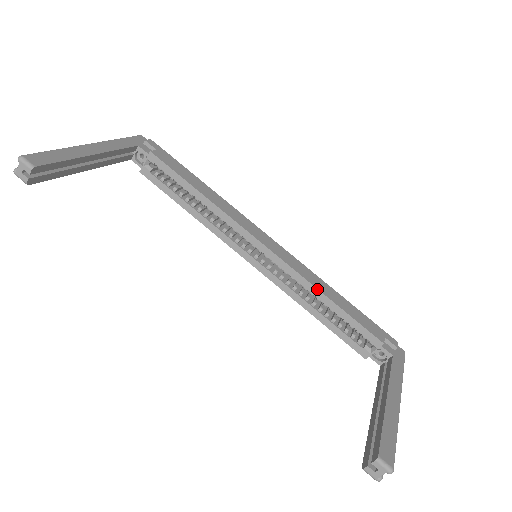
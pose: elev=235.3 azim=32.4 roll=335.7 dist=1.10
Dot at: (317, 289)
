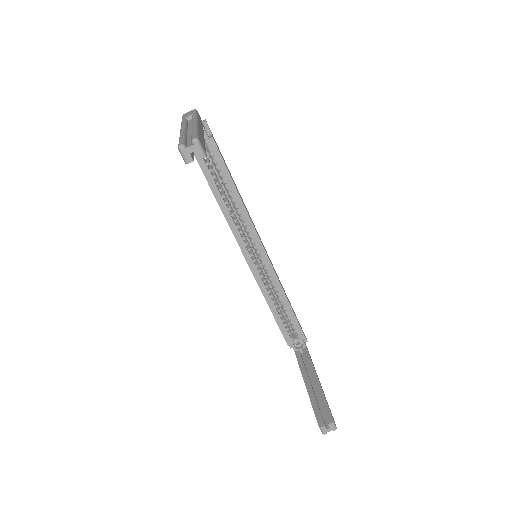
Dot at: (284, 292)
